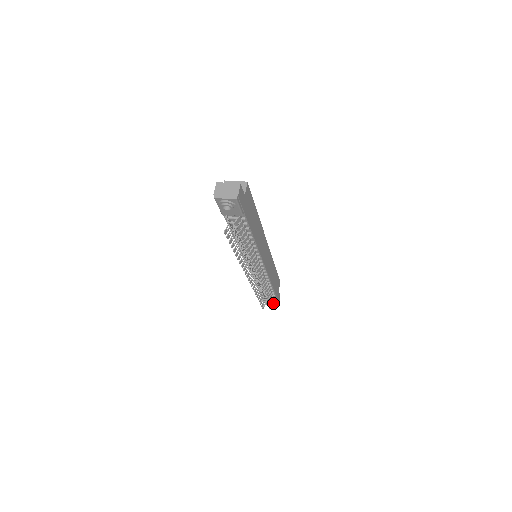
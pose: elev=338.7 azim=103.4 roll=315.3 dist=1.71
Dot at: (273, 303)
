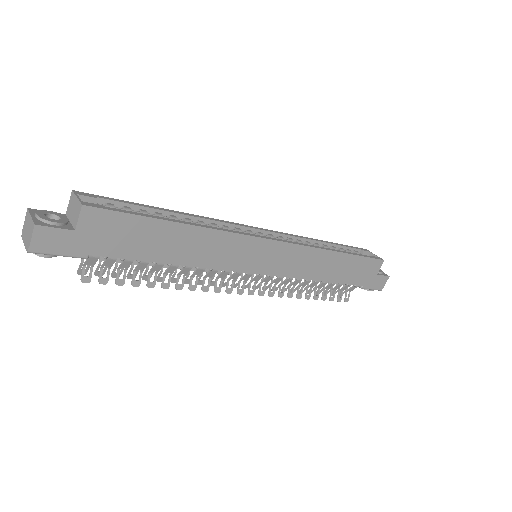
Dot at: occluded
